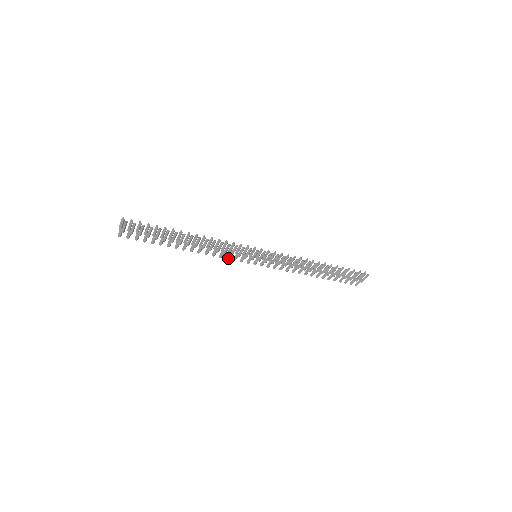
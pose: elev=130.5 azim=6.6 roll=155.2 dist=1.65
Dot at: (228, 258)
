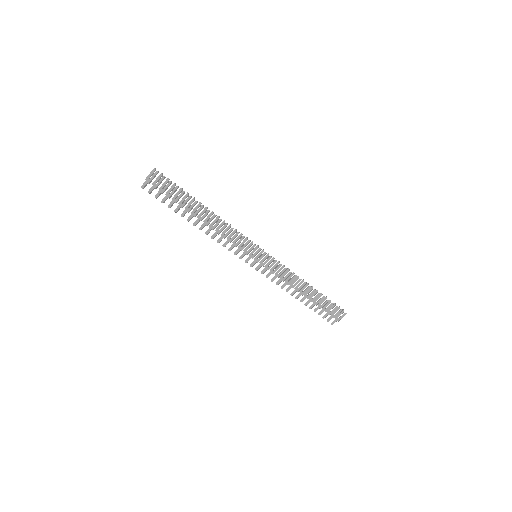
Dot at: (231, 249)
